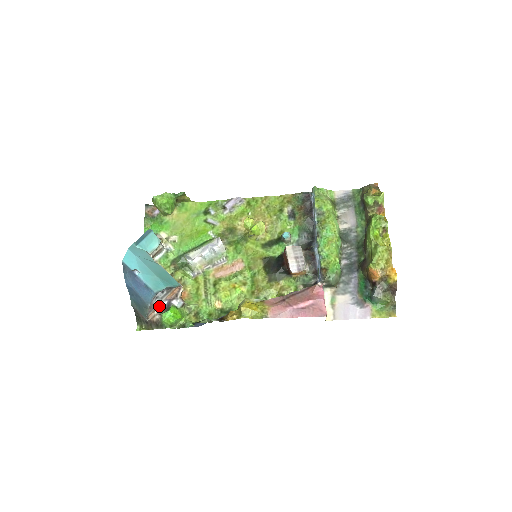
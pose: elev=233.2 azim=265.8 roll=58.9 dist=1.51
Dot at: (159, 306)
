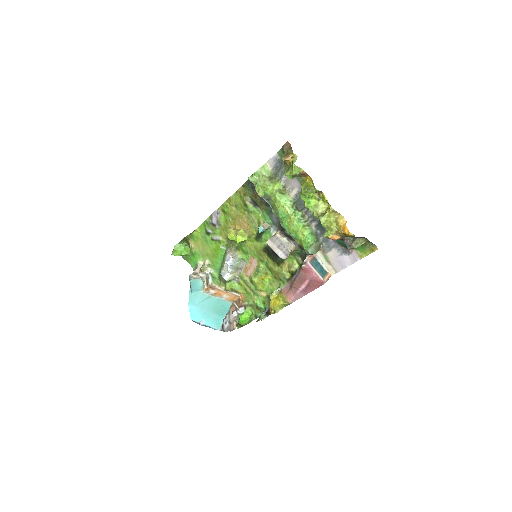
Dot at: (233, 319)
